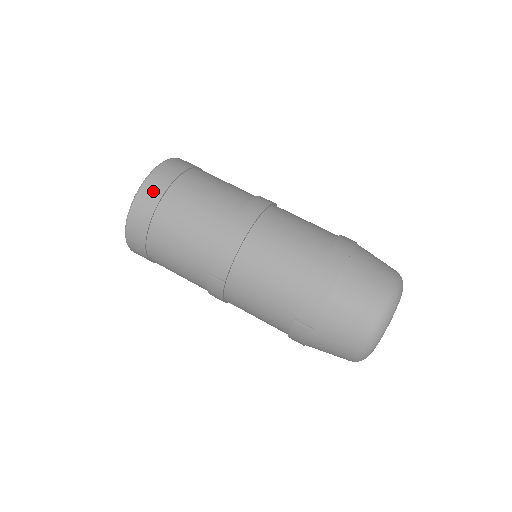
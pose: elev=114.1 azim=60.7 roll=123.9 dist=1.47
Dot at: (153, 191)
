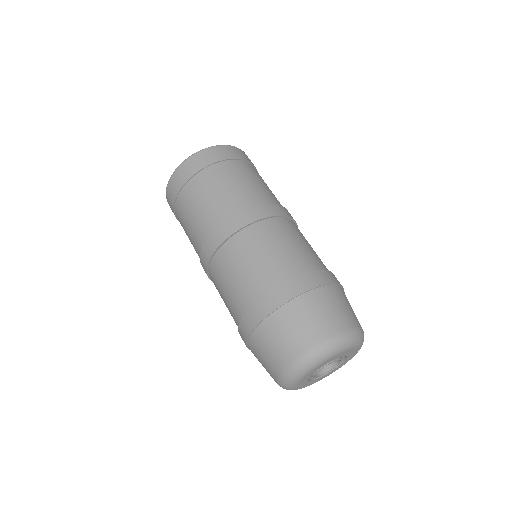
Dot at: (199, 162)
